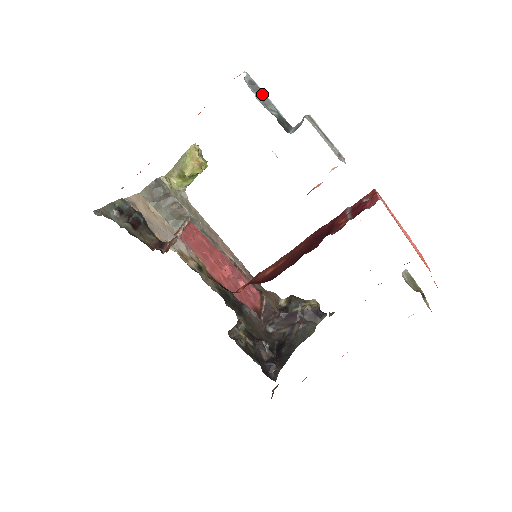
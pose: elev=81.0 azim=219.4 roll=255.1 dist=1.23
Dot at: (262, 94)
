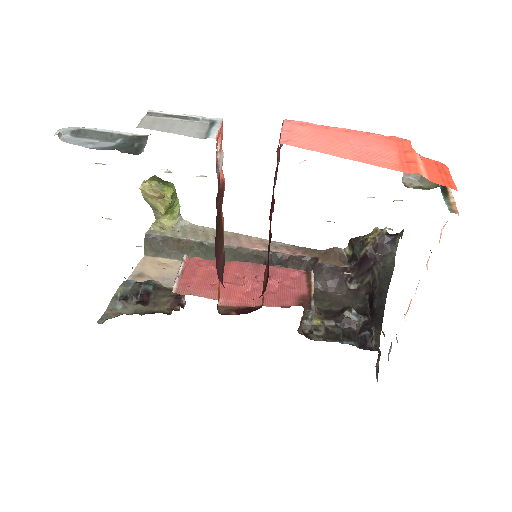
Dot at: (94, 133)
